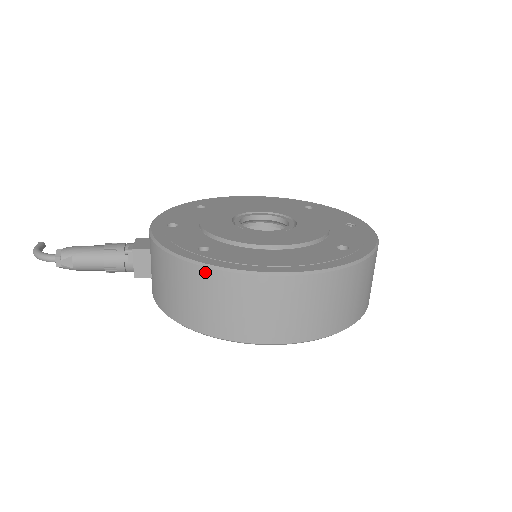
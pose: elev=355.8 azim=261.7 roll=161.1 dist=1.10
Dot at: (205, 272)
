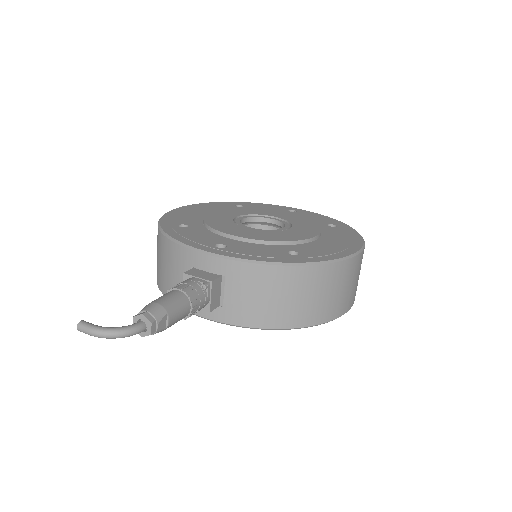
Dot at: (325, 268)
